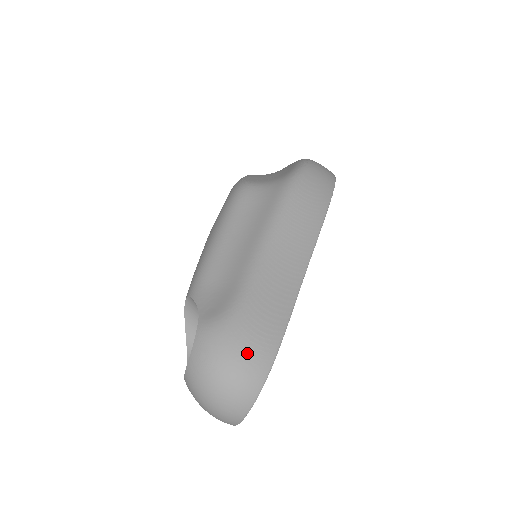
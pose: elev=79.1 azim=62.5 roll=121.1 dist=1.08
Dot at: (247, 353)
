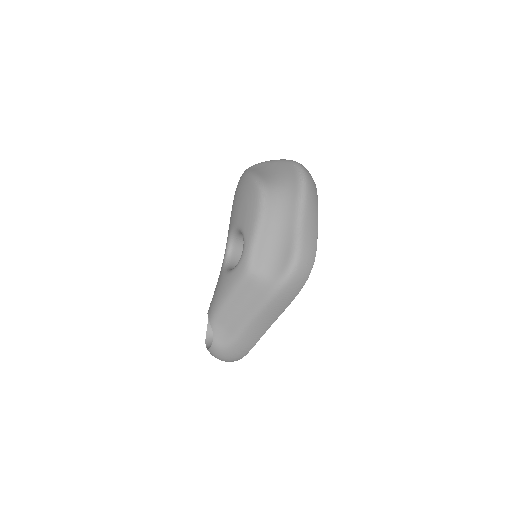
Dot at: (232, 358)
